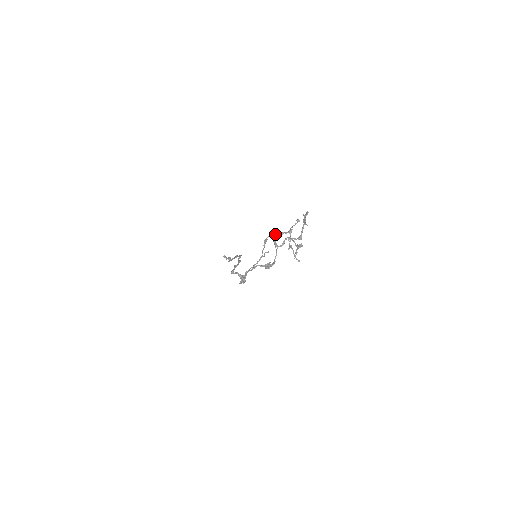
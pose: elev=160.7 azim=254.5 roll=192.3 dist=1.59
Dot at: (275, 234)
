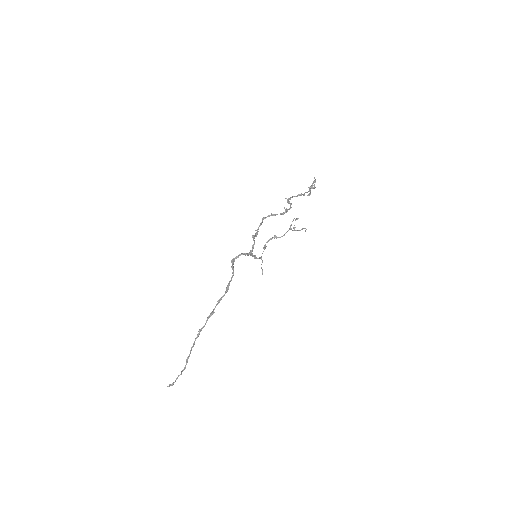
Dot at: (275, 237)
